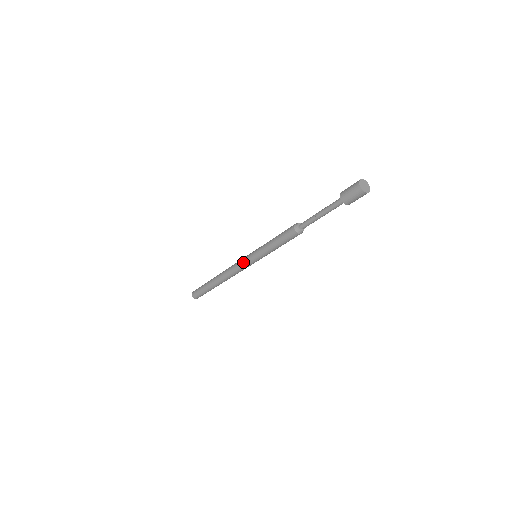
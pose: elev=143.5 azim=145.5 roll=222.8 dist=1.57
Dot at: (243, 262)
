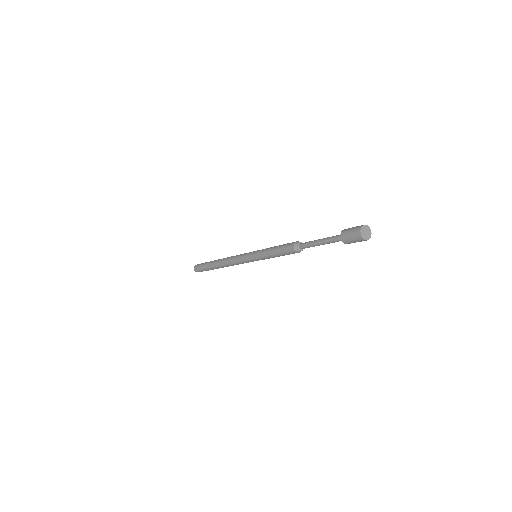
Dot at: (244, 255)
